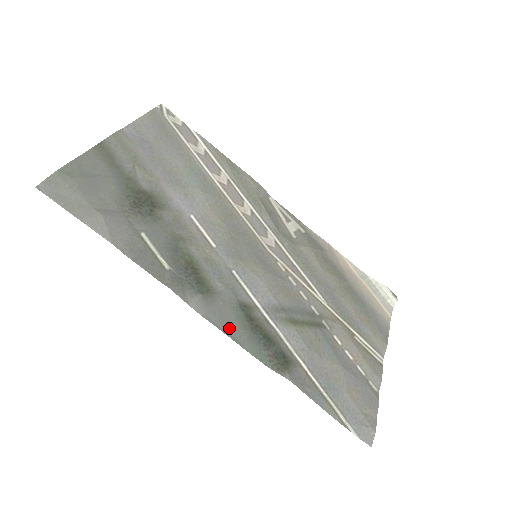
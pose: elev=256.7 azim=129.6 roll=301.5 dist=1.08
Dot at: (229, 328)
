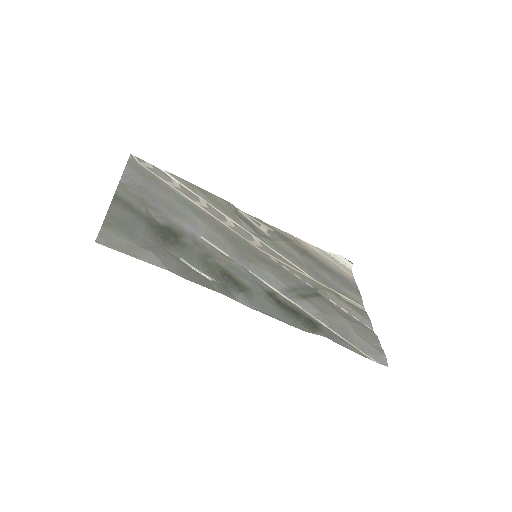
Dot at: (270, 312)
